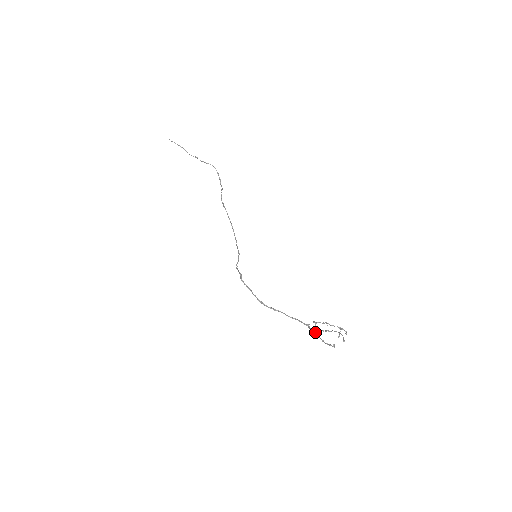
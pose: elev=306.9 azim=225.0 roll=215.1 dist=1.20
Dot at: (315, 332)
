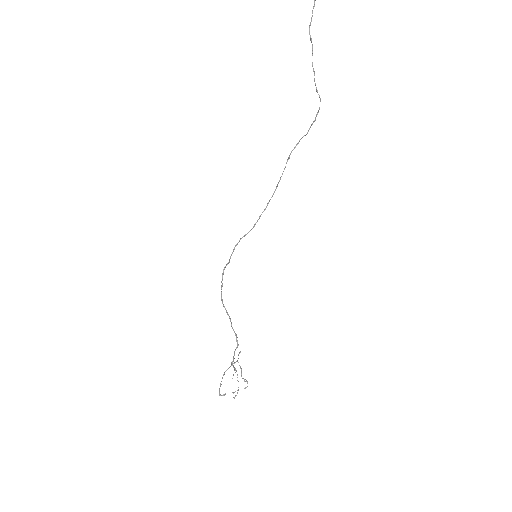
Dot at: (226, 370)
